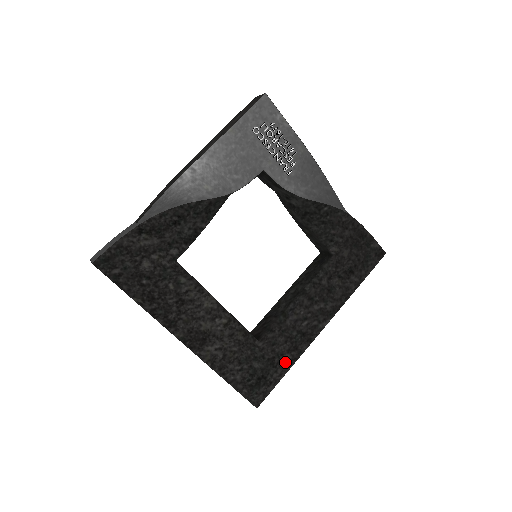
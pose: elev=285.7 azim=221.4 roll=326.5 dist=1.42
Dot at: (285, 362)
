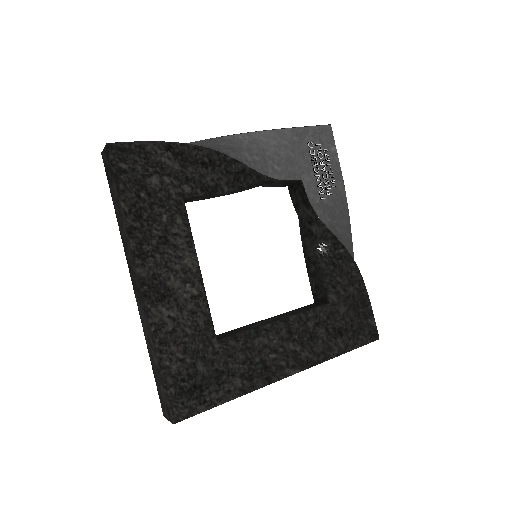
Dot at: (232, 387)
